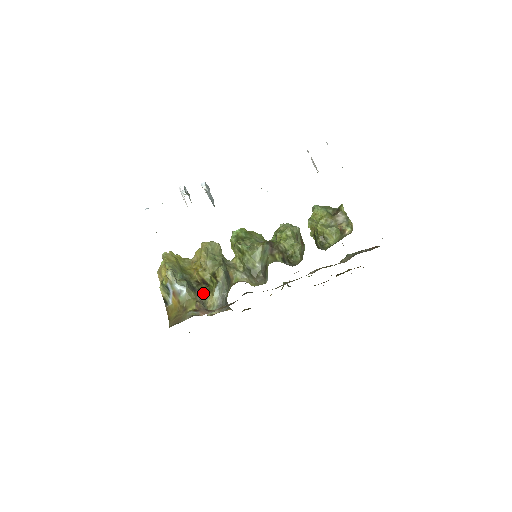
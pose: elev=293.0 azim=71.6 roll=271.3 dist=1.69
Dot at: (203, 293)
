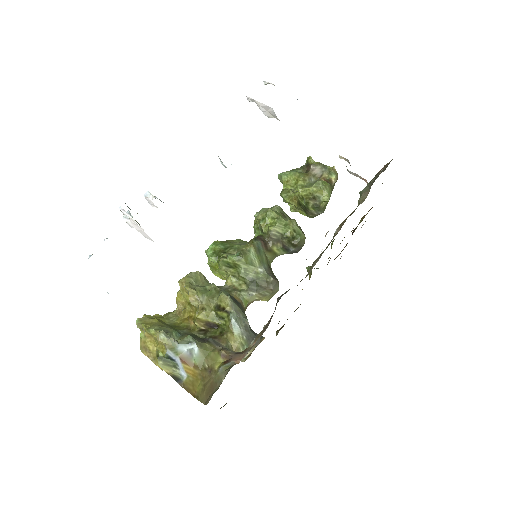
Dot at: (219, 338)
